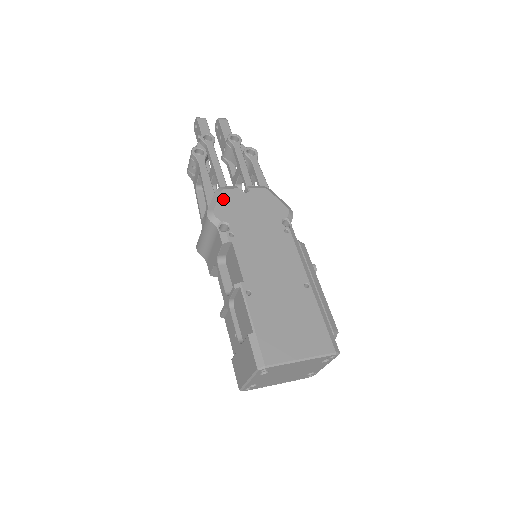
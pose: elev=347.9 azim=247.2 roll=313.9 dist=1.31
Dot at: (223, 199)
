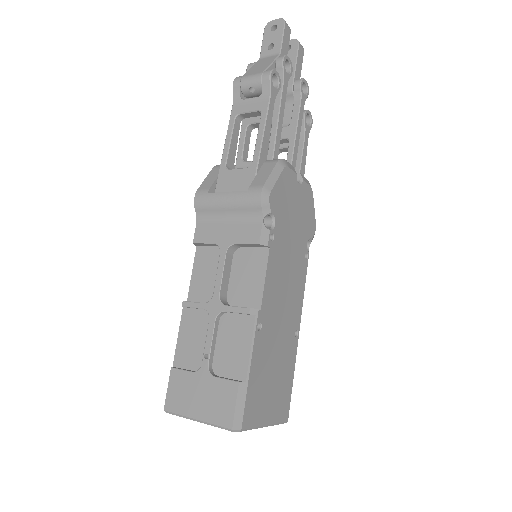
Dot at: (282, 180)
